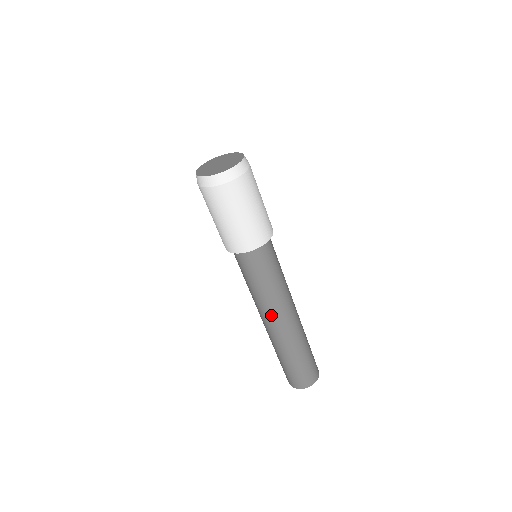
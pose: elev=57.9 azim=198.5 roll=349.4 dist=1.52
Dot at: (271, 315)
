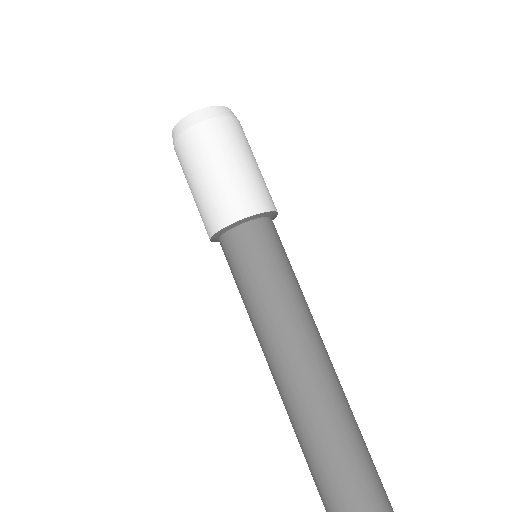
Dot at: (291, 345)
